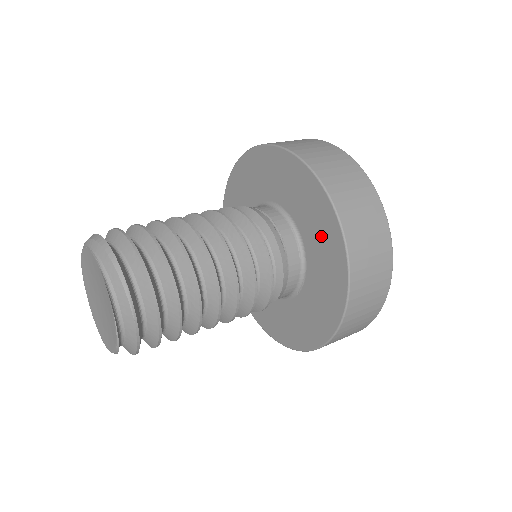
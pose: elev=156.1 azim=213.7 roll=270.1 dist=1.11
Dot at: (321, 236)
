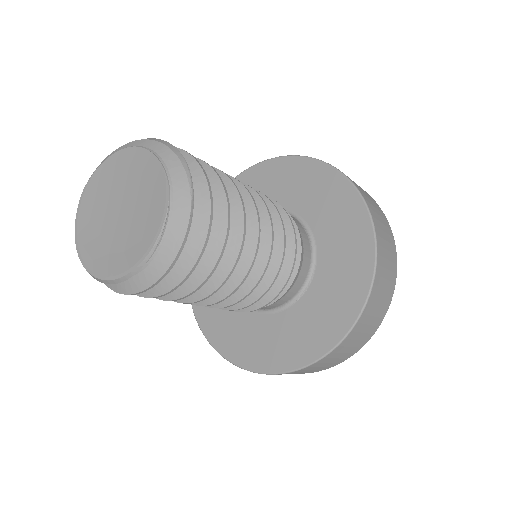
Dot at: (341, 225)
